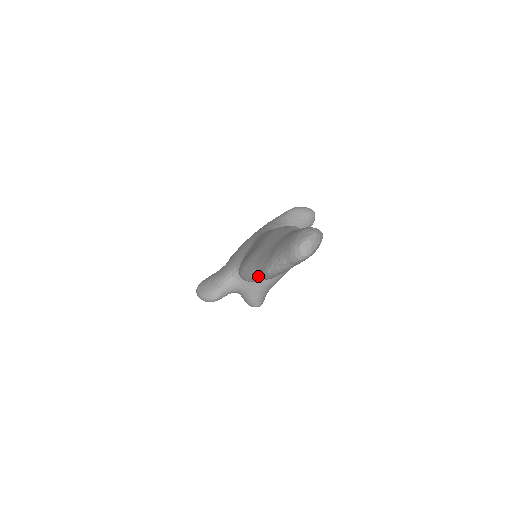
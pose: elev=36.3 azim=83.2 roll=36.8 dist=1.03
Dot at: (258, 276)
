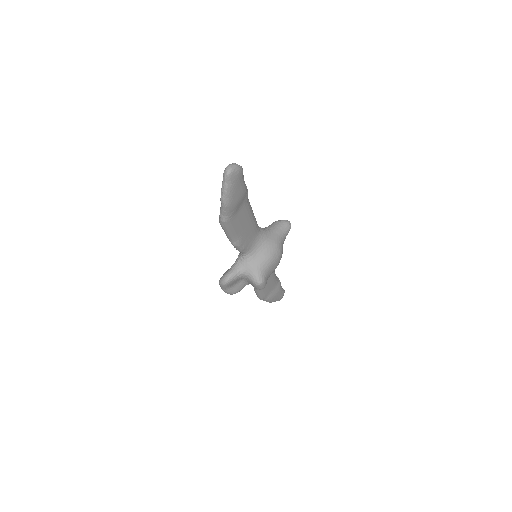
Dot at: (222, 209)
